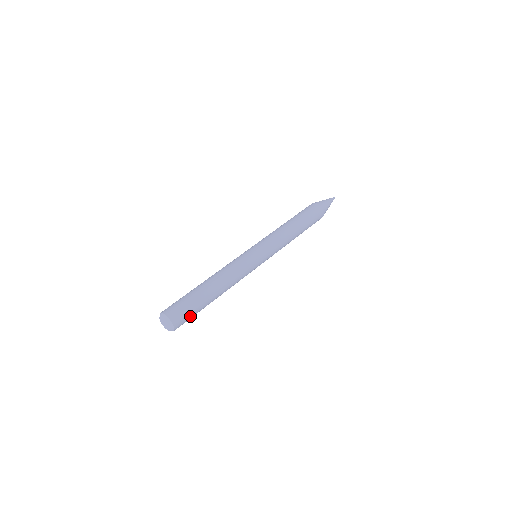
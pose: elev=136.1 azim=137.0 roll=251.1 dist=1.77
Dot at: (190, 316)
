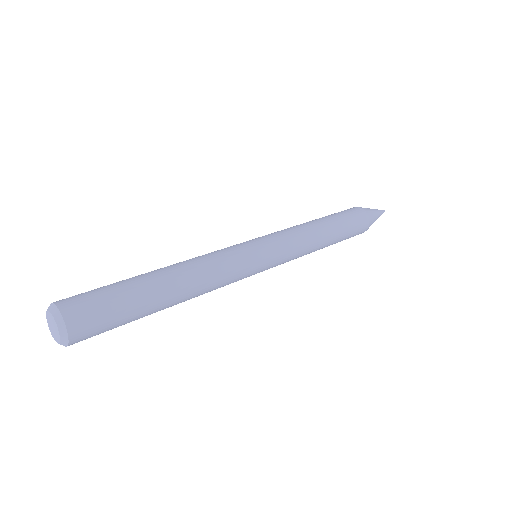
Dot at: (109, 316)
